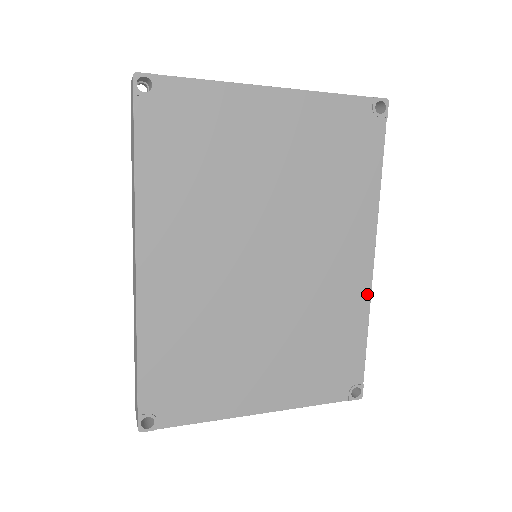
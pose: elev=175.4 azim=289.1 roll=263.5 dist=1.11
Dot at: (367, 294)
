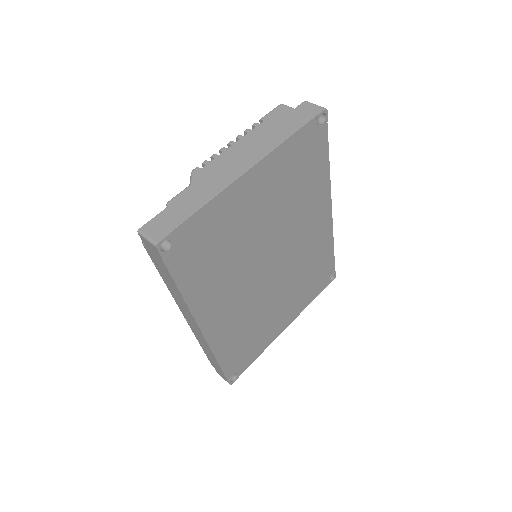
Dot at: (331, 230)
